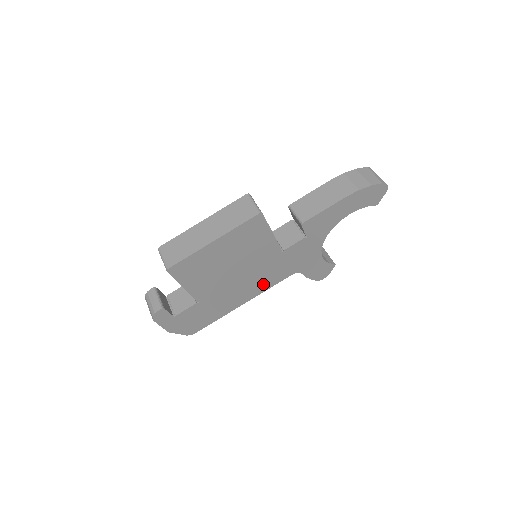
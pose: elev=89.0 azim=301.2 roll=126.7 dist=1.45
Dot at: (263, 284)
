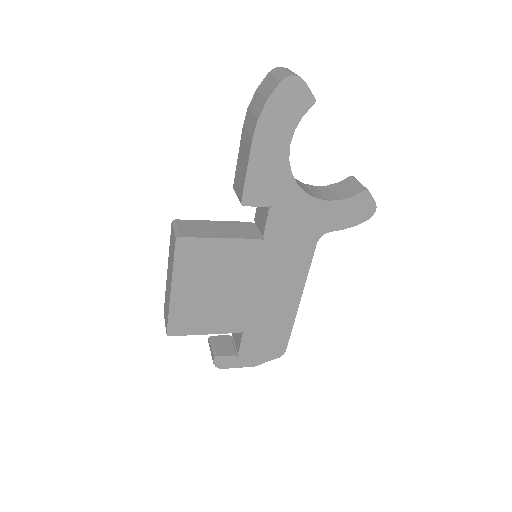
Dot at: (293, 274)
